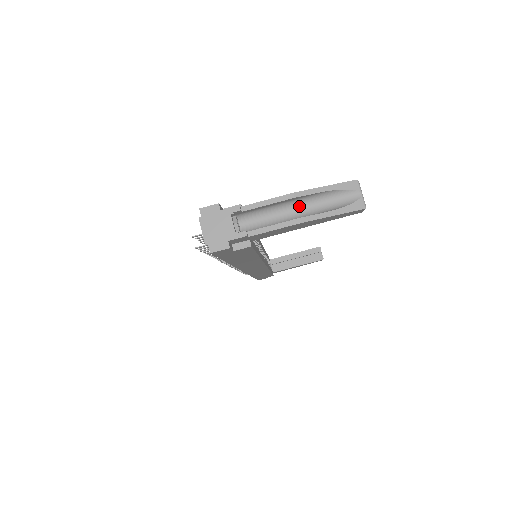
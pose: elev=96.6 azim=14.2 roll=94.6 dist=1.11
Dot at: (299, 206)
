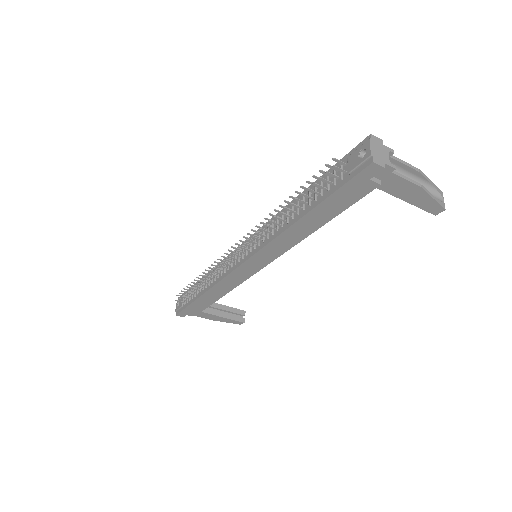
Dot at: occluded
